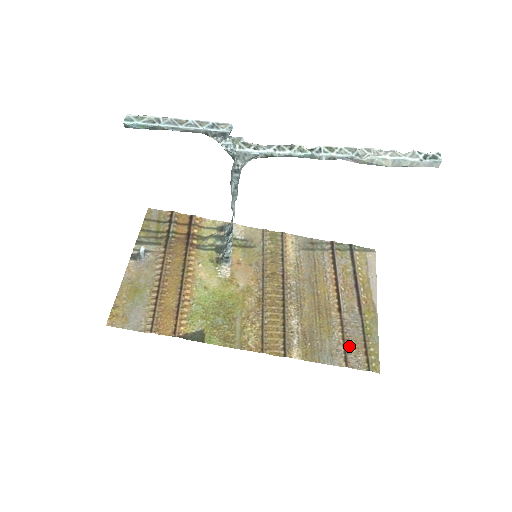
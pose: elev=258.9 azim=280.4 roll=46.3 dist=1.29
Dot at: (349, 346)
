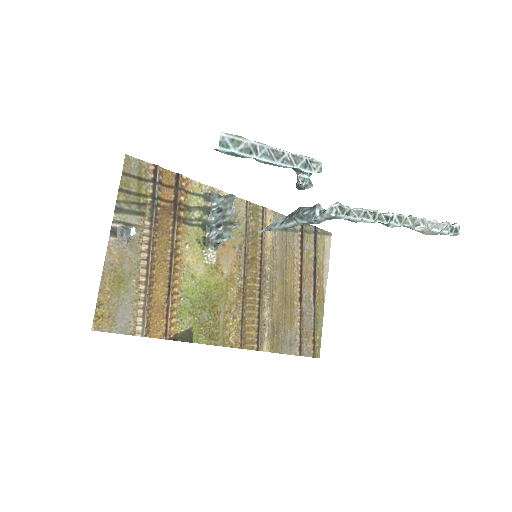
Dot at: (303, 335)
